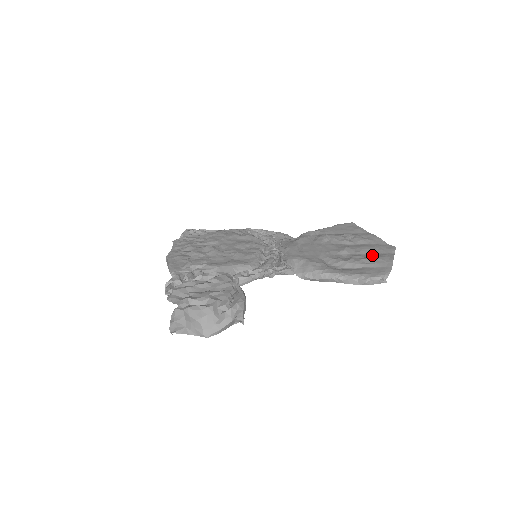
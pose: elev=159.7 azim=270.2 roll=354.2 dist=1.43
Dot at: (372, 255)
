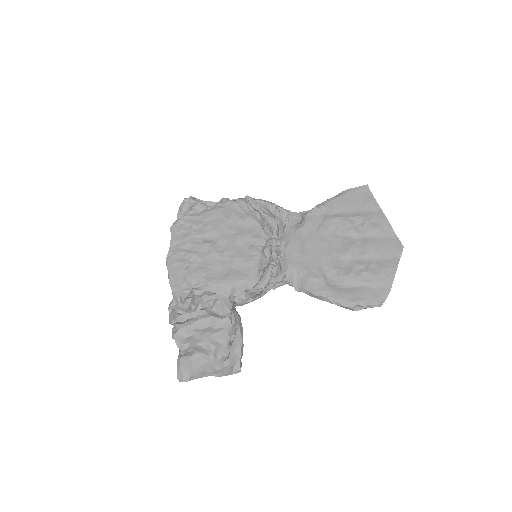
Dot at: (375, 263)
